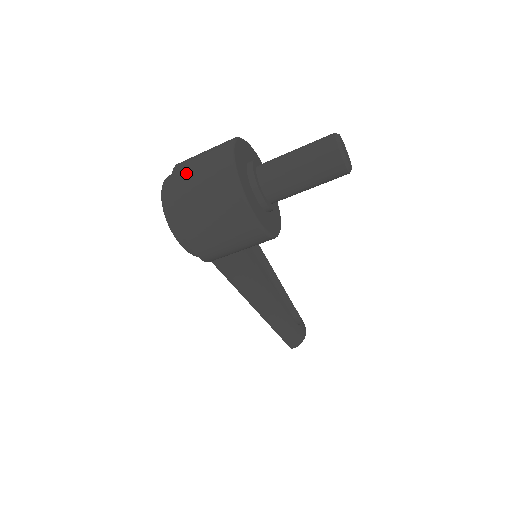
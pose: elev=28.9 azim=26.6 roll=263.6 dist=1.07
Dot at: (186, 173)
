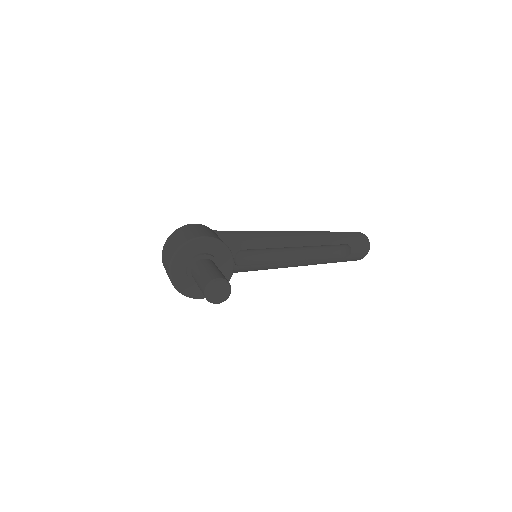
Dot at: (163, 256)
